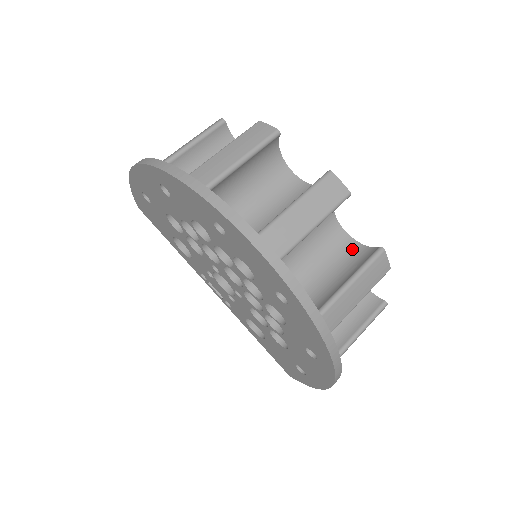
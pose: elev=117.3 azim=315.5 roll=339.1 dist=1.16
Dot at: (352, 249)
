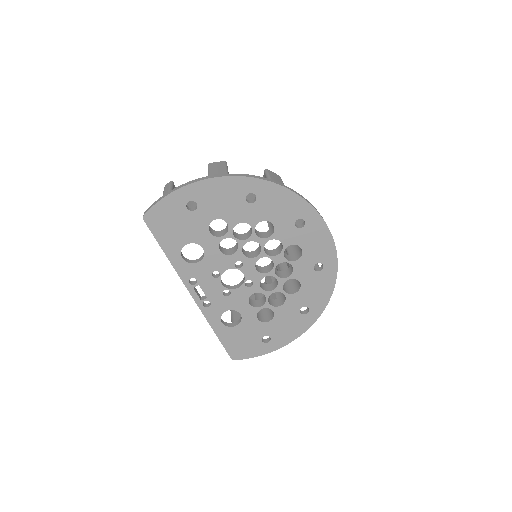
Dot at: occluded
